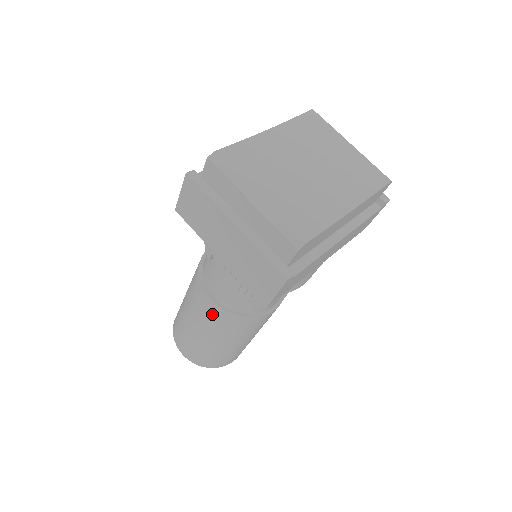
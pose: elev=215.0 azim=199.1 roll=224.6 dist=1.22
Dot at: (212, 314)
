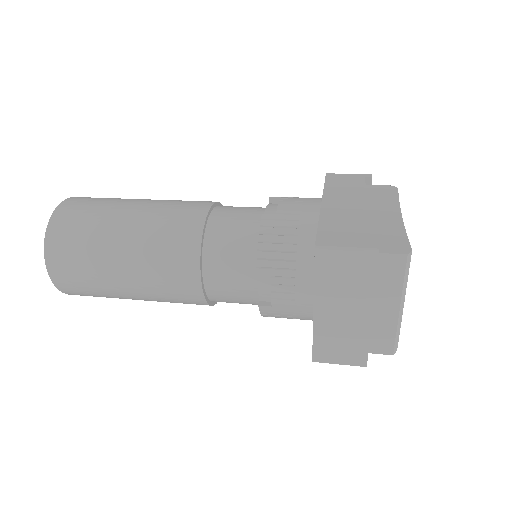
Dot at: (180, 289)
